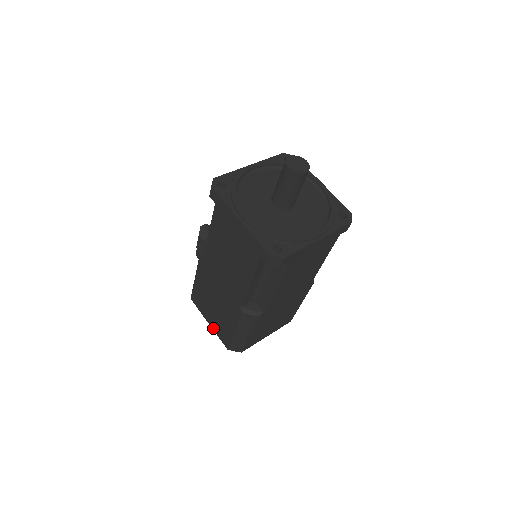
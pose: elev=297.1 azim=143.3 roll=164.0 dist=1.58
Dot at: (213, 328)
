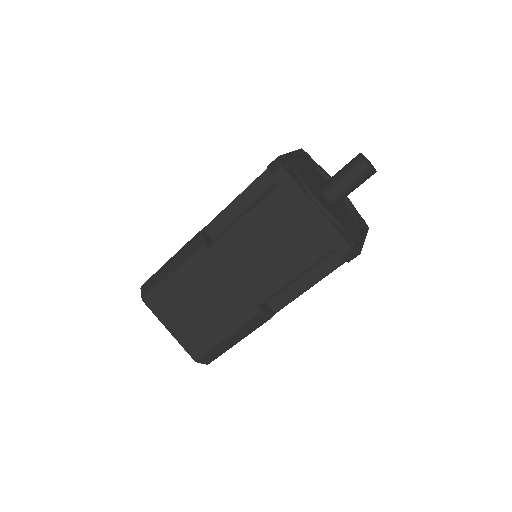
Dot at: occluded
